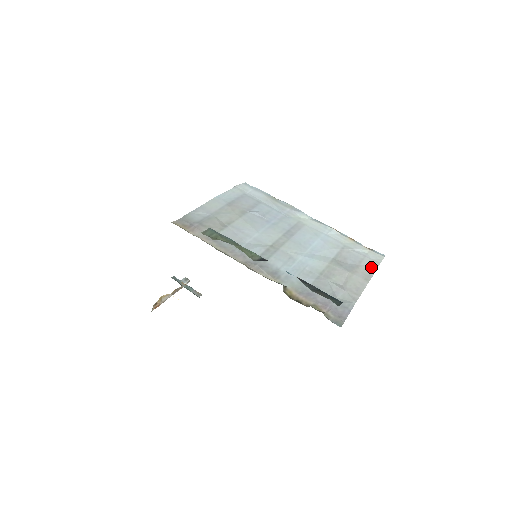
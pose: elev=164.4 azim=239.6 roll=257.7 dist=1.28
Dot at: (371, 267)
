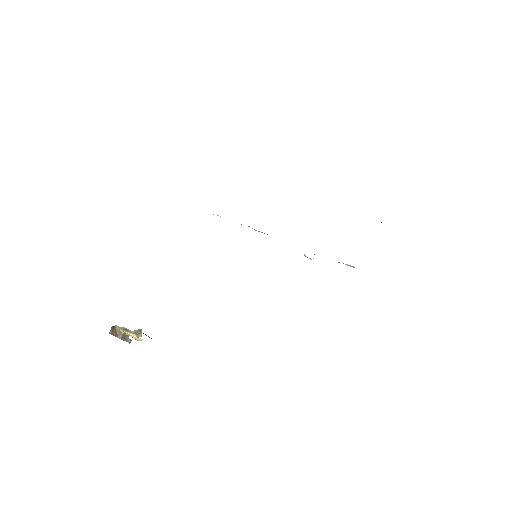
Dot at: occluded
